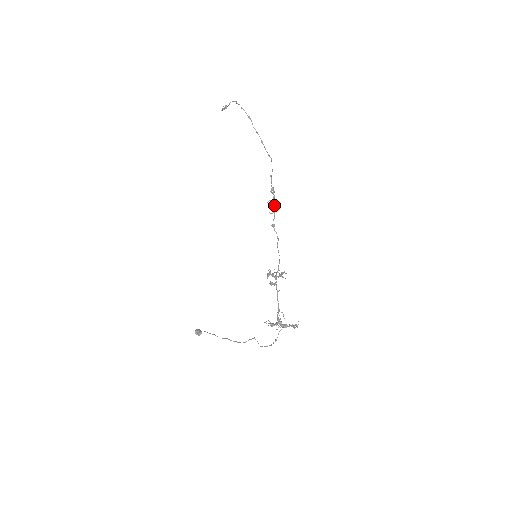
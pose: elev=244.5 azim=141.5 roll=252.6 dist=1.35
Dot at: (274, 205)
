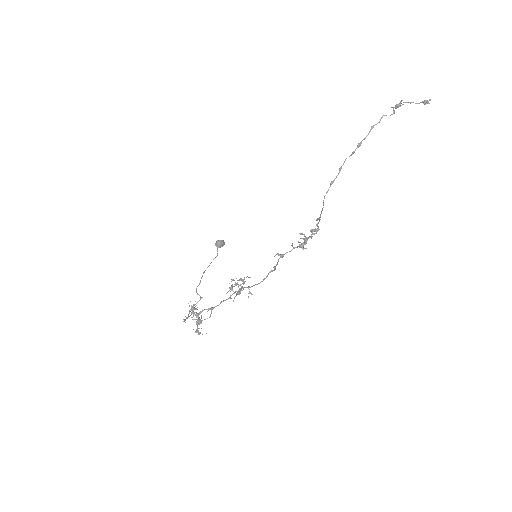
Dot at: (301, 243)
